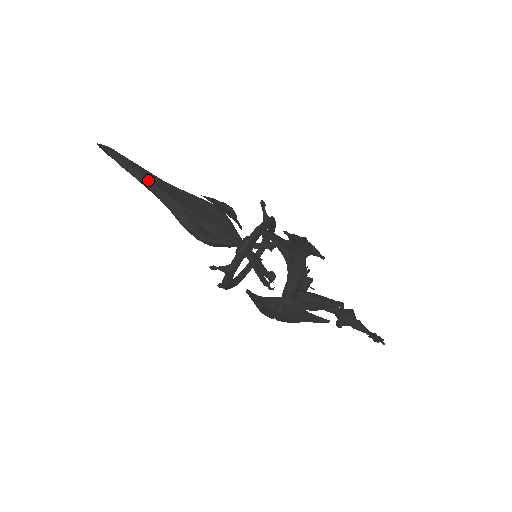
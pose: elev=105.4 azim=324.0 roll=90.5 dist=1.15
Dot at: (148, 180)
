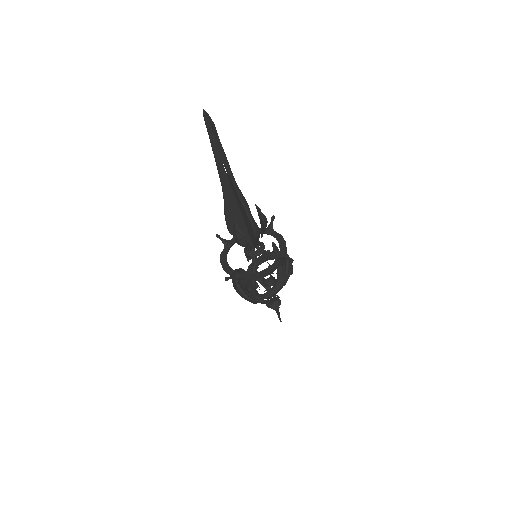
Dot at: occluded
